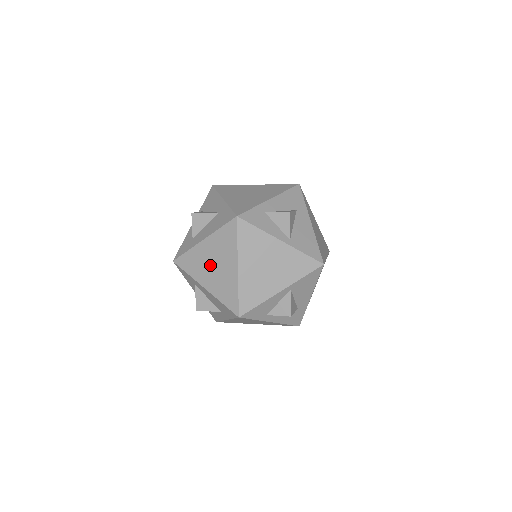
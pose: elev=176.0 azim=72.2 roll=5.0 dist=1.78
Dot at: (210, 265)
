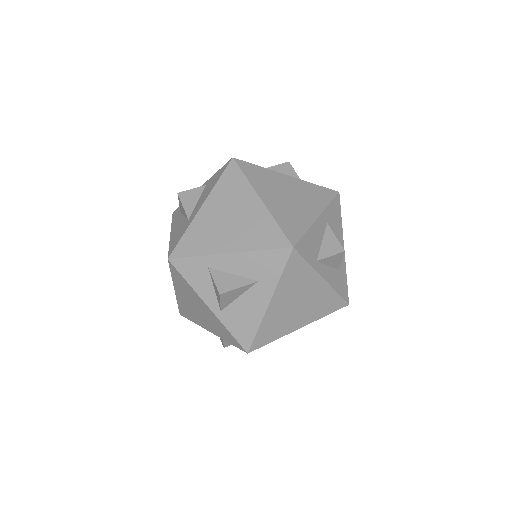
Dot at: occluded
